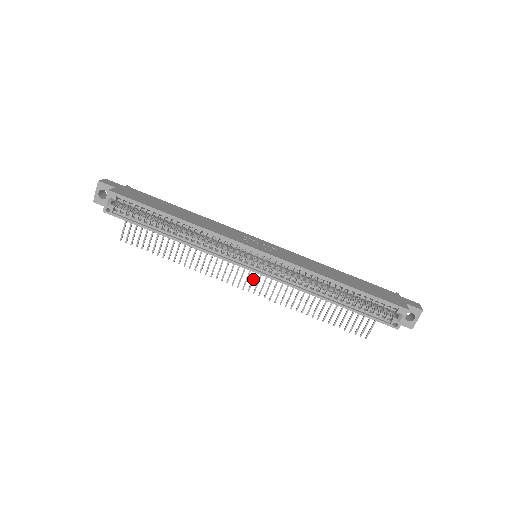
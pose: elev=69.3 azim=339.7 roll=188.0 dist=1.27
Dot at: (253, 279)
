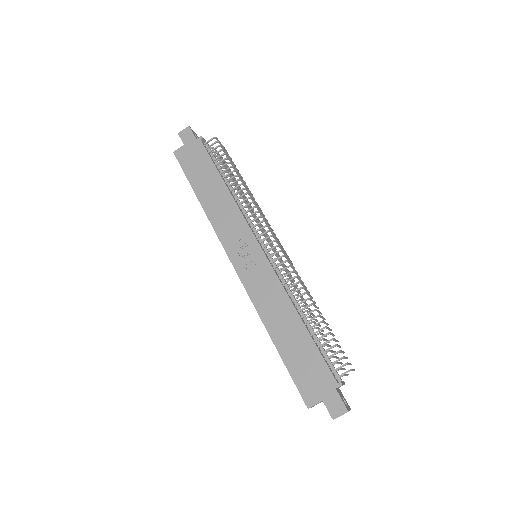
Dot at: (280, 260)
